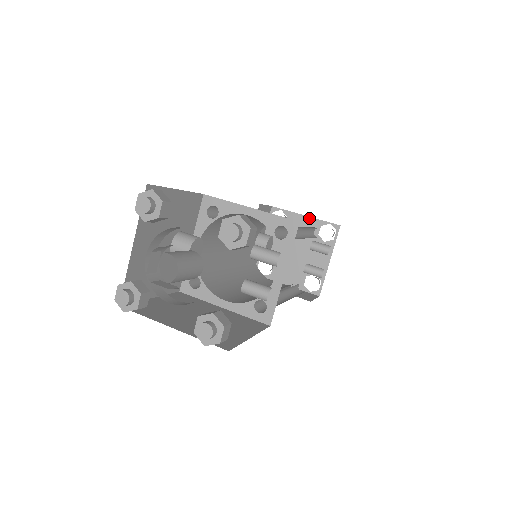
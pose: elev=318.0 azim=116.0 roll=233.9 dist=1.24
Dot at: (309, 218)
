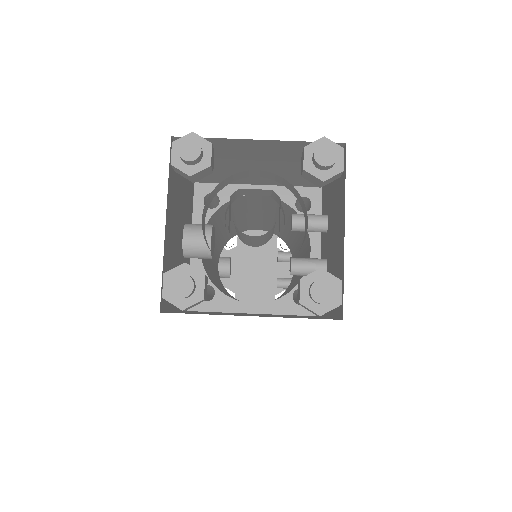
Dot at: (262, 232)
